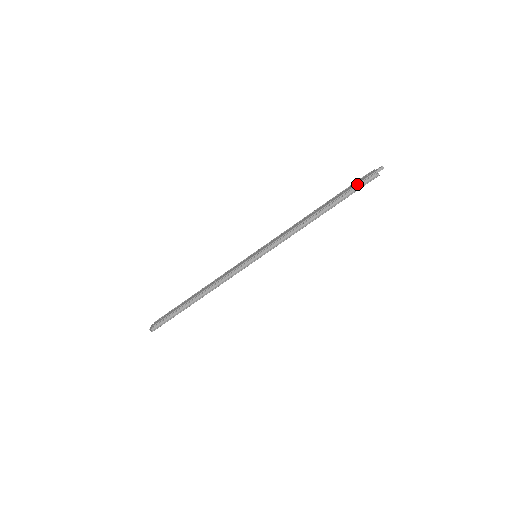
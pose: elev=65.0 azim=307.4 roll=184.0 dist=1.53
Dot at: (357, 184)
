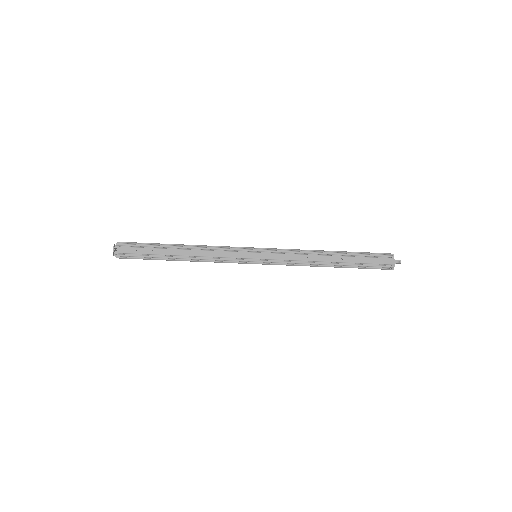
Dot at: (374, 264)
